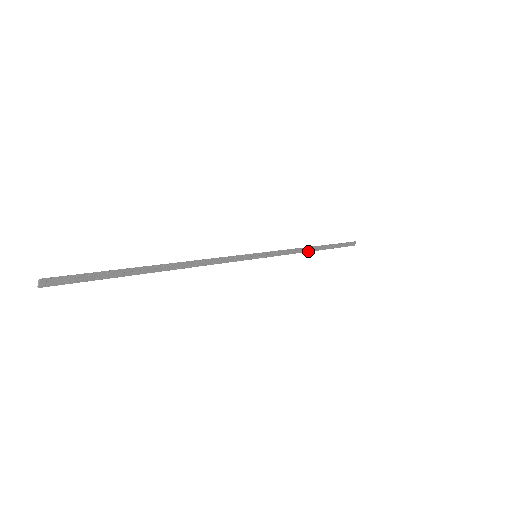
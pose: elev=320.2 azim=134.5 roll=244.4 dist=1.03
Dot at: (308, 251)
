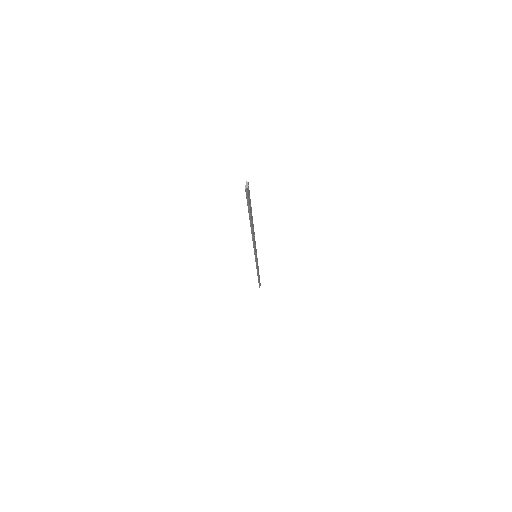
Dot at: (258, 274)
